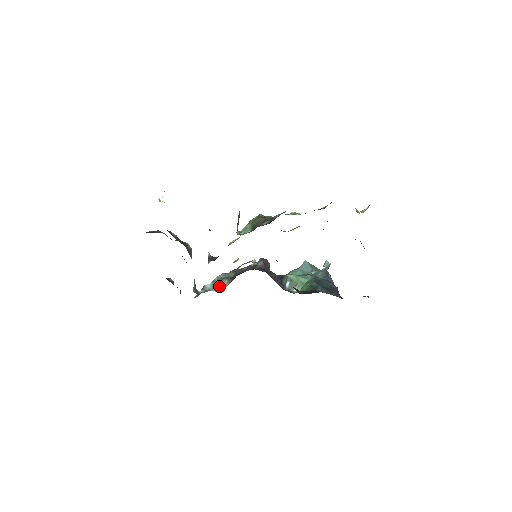
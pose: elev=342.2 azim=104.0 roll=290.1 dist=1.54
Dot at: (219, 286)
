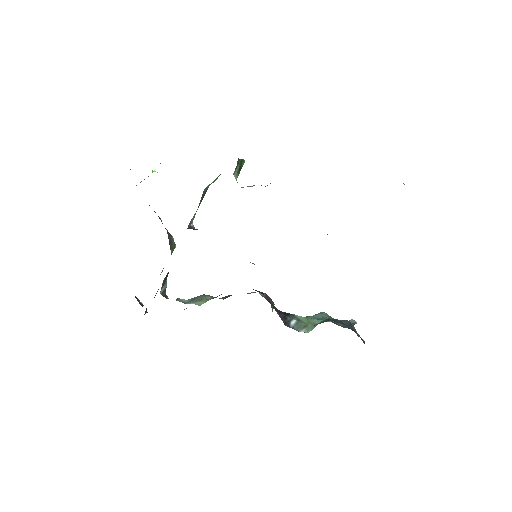
Dot at: (198, 300)
